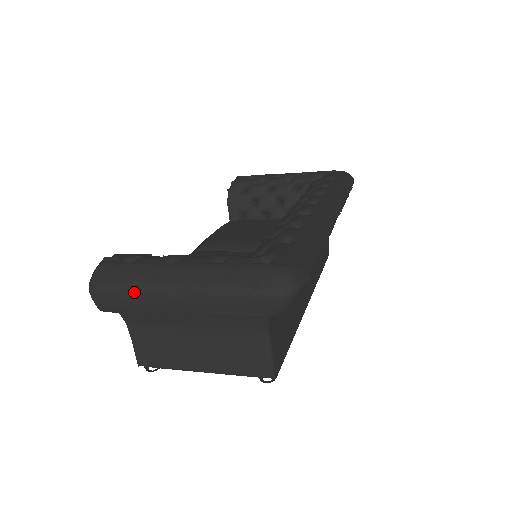
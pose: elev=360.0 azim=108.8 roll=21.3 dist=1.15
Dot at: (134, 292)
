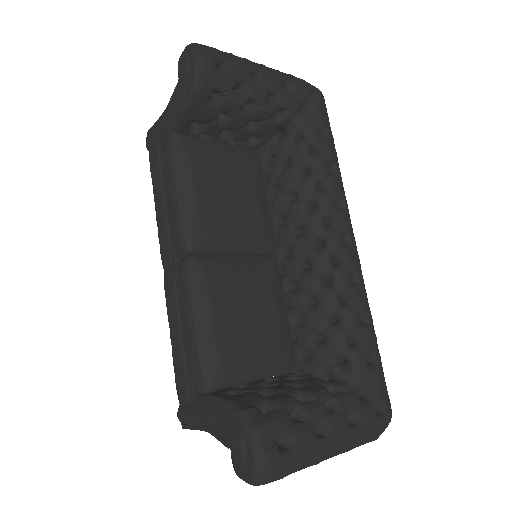
Dot at: occluded
